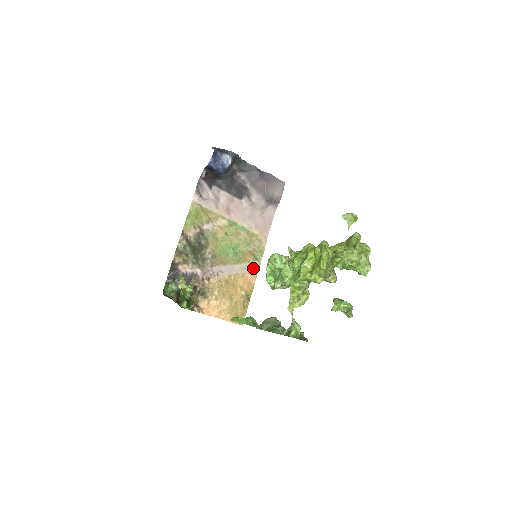
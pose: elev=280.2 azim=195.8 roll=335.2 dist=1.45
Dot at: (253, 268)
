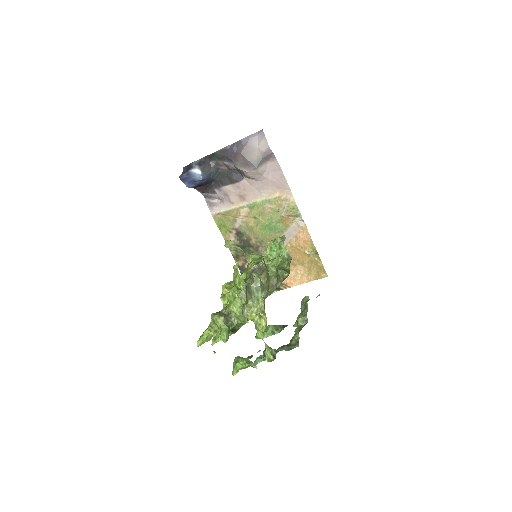
Dot at: (299, 226)
